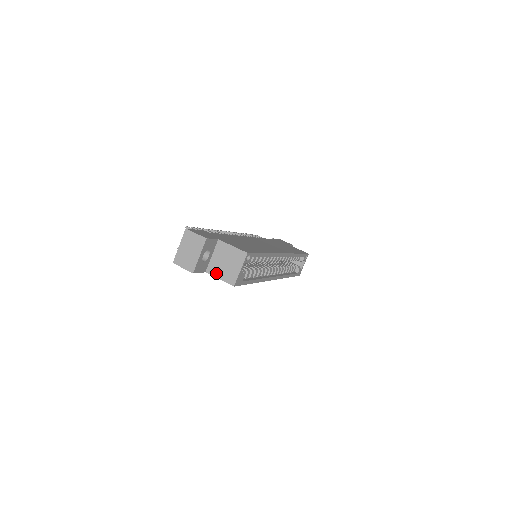
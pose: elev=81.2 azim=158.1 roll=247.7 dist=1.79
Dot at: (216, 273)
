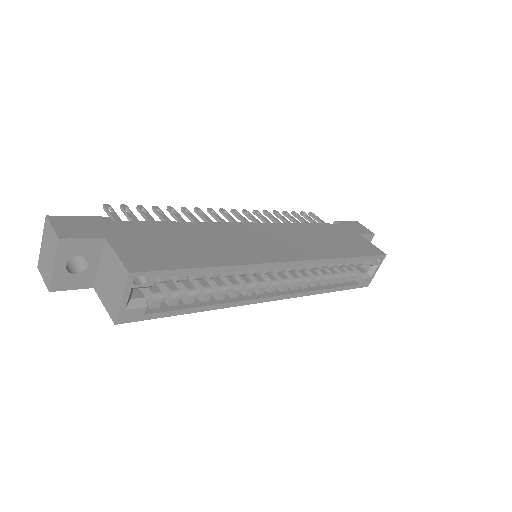
Dot at: (101, 294)
